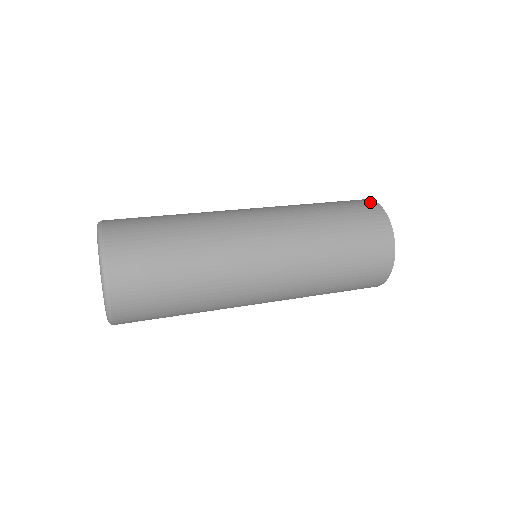
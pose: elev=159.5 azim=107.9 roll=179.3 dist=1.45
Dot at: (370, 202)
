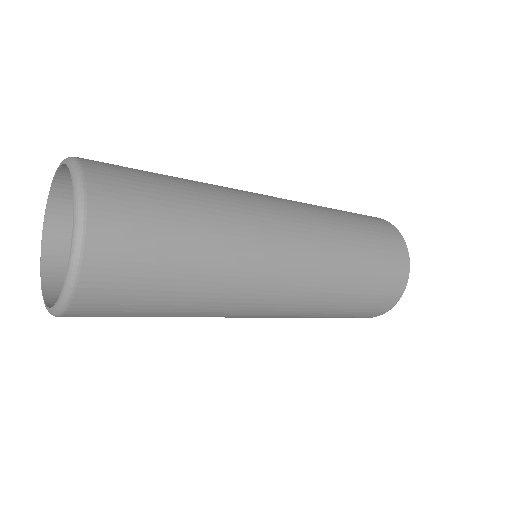
Dot at: occluded
